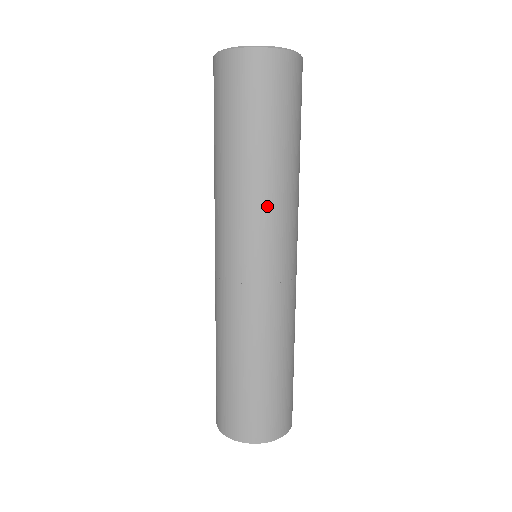
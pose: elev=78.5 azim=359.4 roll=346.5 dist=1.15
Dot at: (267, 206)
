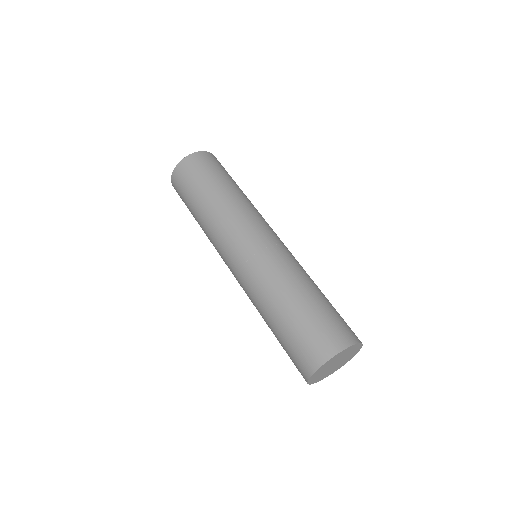
Dot at: (254, 209)
